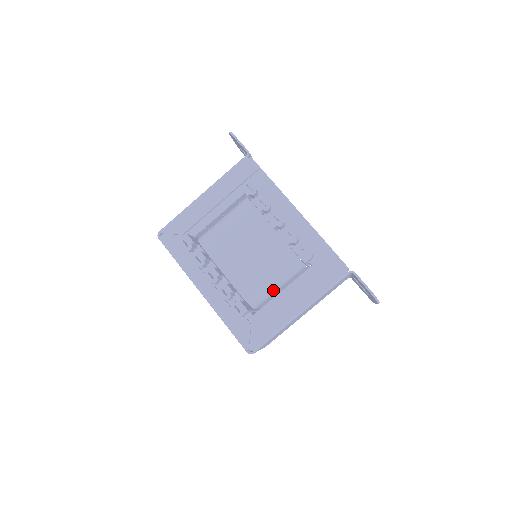
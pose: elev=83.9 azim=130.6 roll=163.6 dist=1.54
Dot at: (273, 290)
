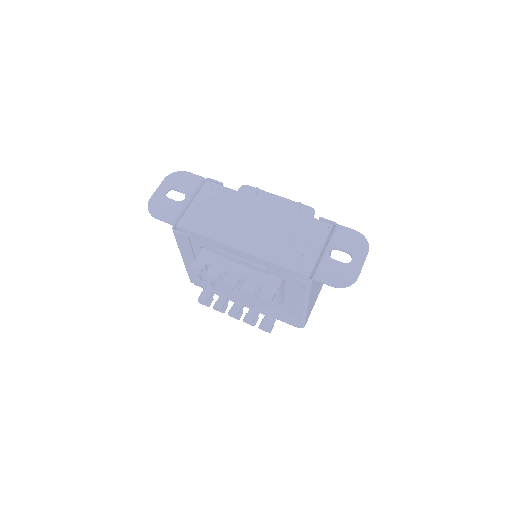
Dot at: (278, 298)
